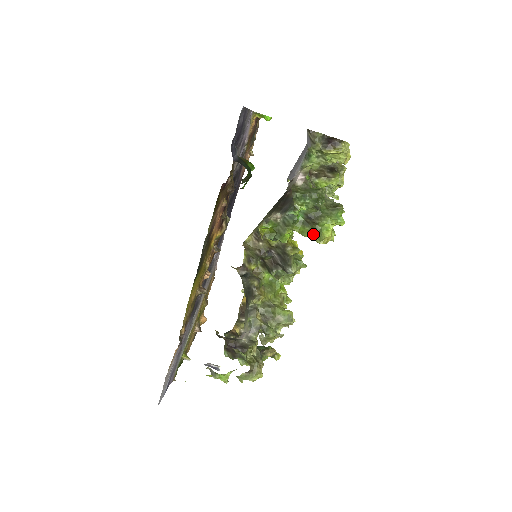
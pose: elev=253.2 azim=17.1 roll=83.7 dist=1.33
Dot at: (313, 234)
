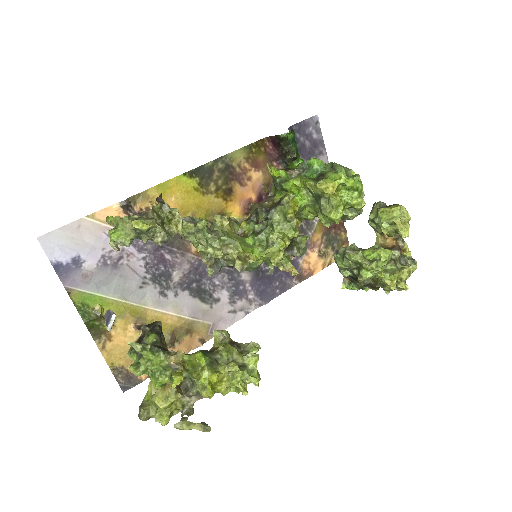
Dot at: (316, 182)
